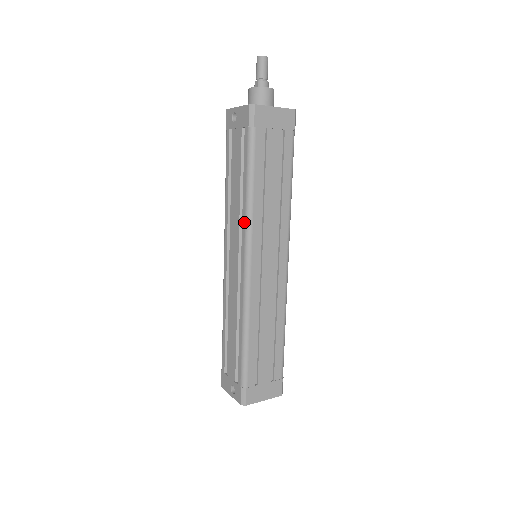
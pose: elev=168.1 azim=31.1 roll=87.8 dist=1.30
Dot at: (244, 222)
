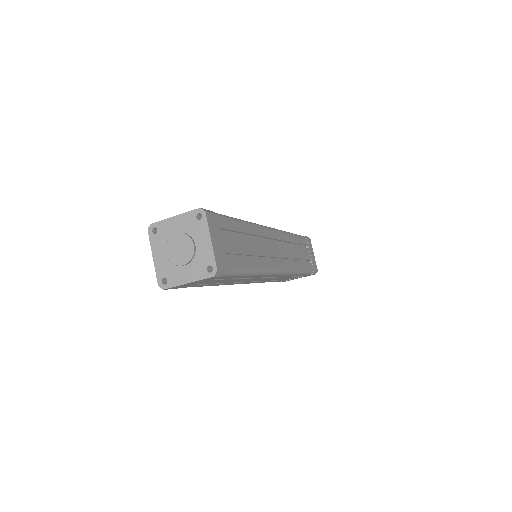
Dot at: occluded
